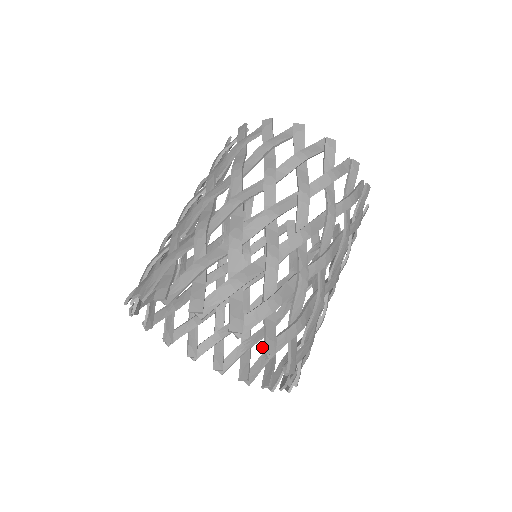
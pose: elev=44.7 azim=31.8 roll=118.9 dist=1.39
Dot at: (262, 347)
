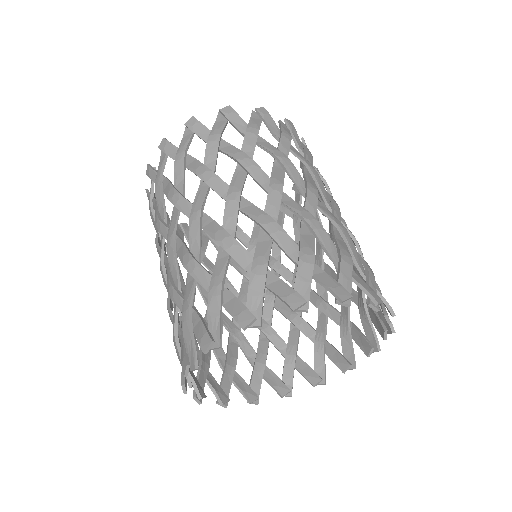
Dot at: (384, 329)
